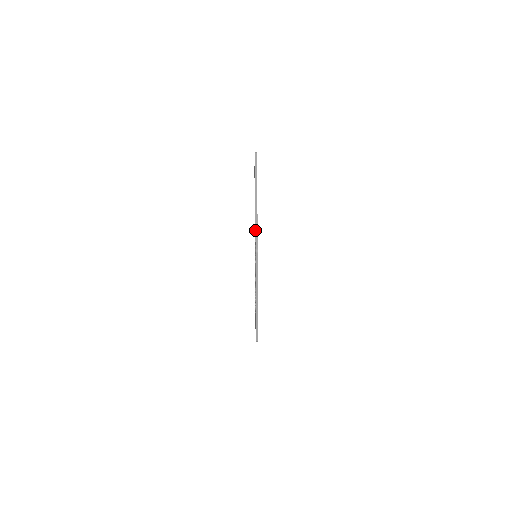
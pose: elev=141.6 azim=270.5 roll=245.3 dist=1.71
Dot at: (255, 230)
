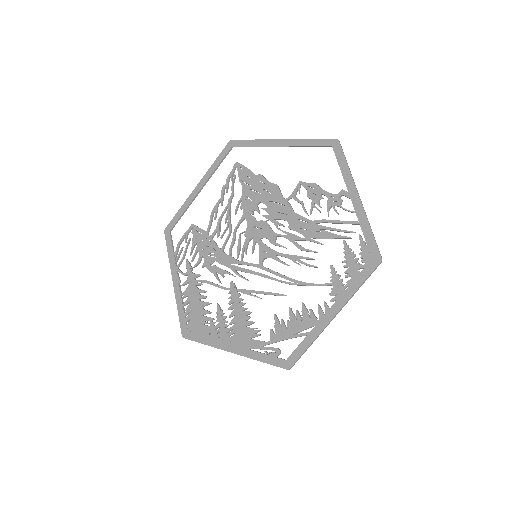
Dot at: (320, 229)
